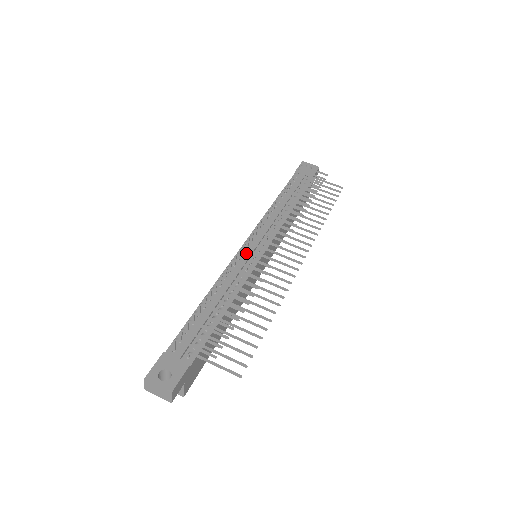
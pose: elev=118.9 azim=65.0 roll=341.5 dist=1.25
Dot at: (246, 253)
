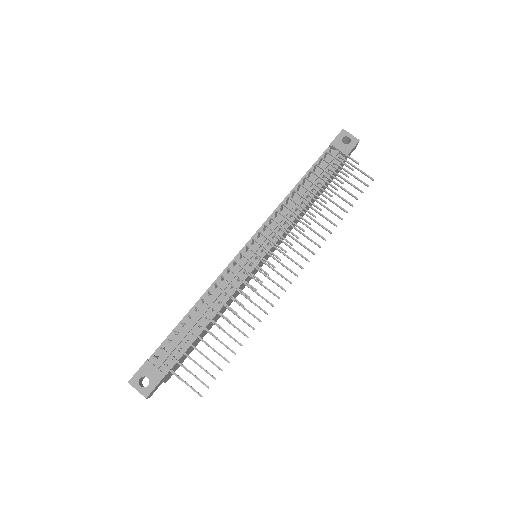
Dot at: (243, 259)
